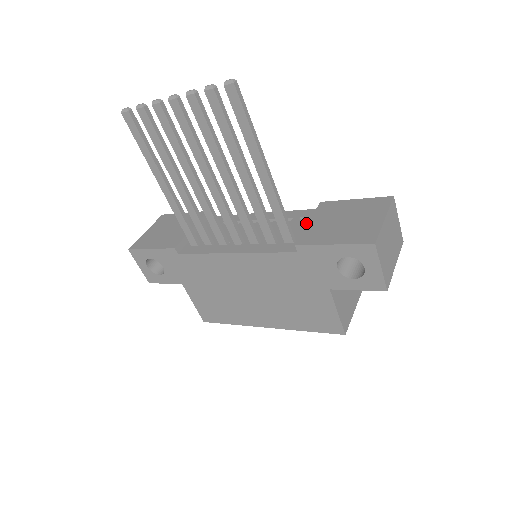
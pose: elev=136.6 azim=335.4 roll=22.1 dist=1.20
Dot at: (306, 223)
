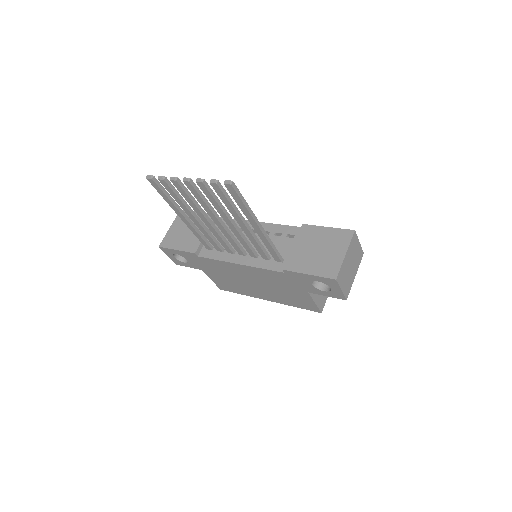
Dot at: (291, 242)
